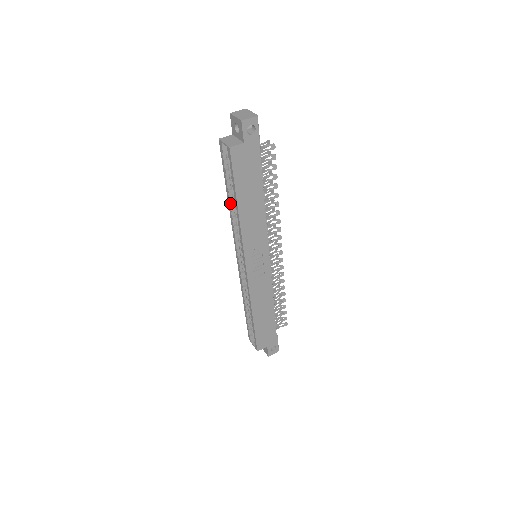
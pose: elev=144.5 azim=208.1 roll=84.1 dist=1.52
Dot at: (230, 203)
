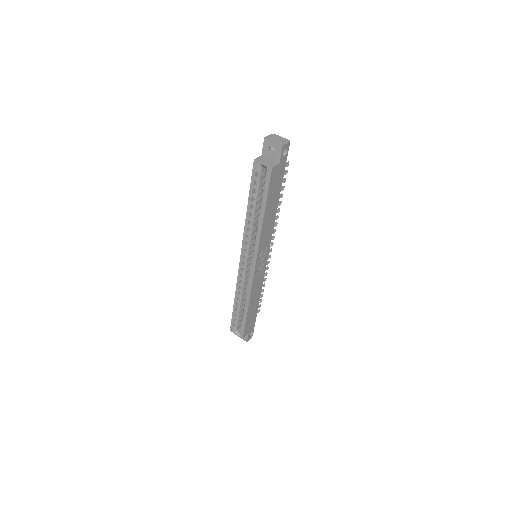
Dot at: (249, 213)
